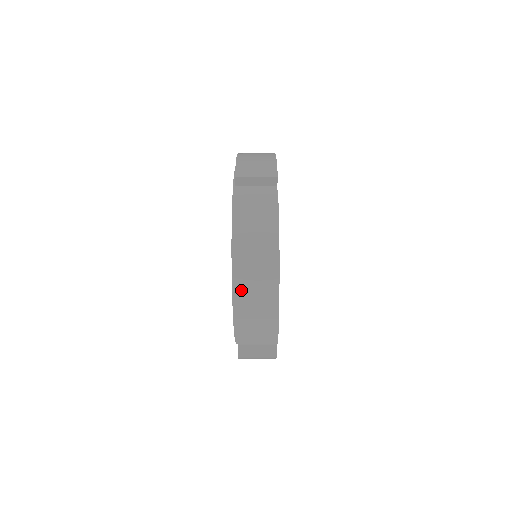
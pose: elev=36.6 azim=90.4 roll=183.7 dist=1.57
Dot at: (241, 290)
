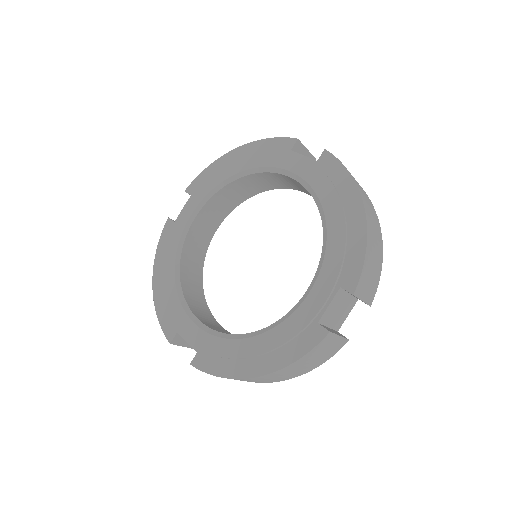
Dot at: (254, 379)
